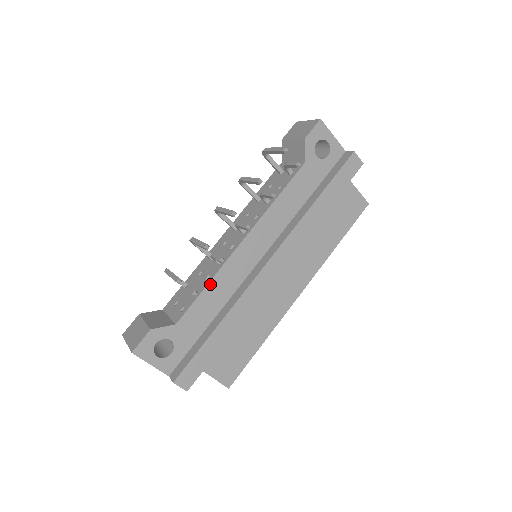
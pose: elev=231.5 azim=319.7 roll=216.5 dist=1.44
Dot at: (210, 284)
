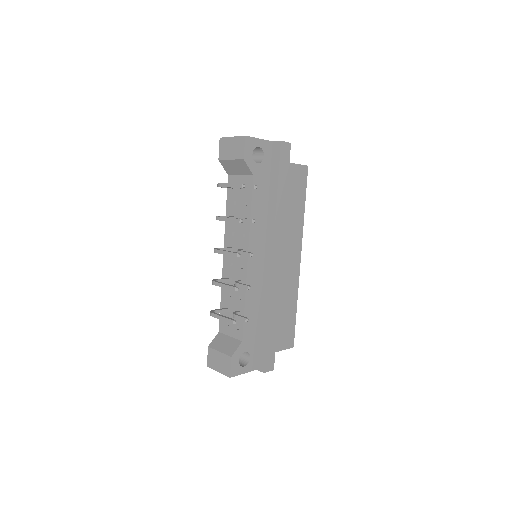
Dot at: (246, 302)
